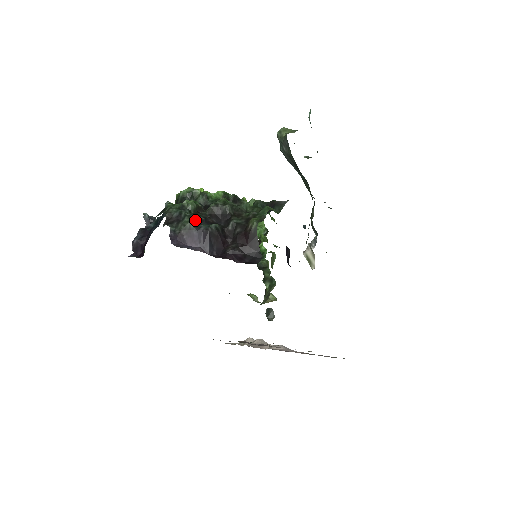
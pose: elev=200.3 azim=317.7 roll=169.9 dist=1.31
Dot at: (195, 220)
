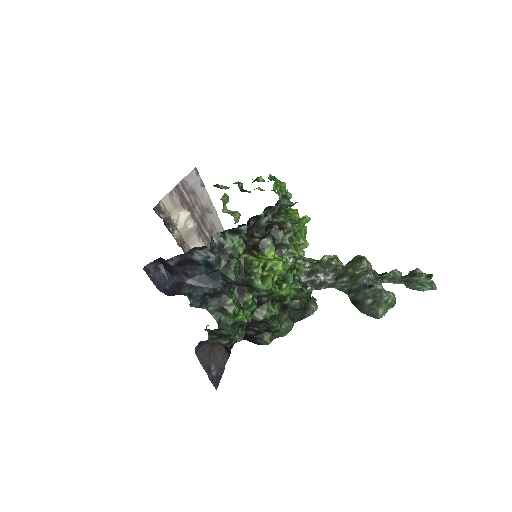
Dot at: (232, 341)
